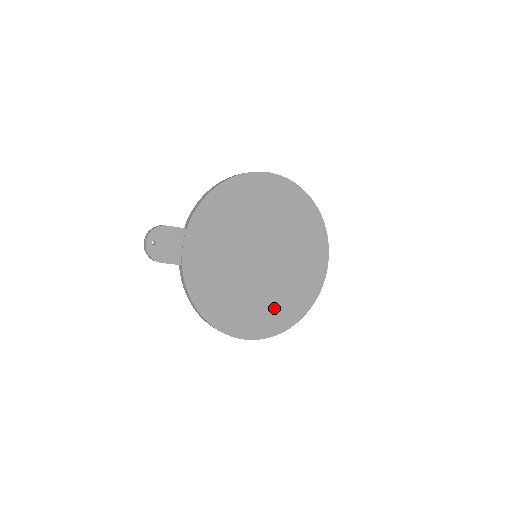
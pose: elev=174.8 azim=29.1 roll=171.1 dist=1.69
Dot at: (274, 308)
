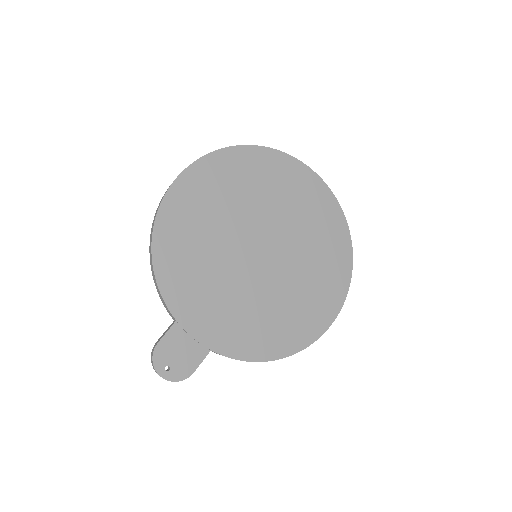
Dot at: (322, 272)
